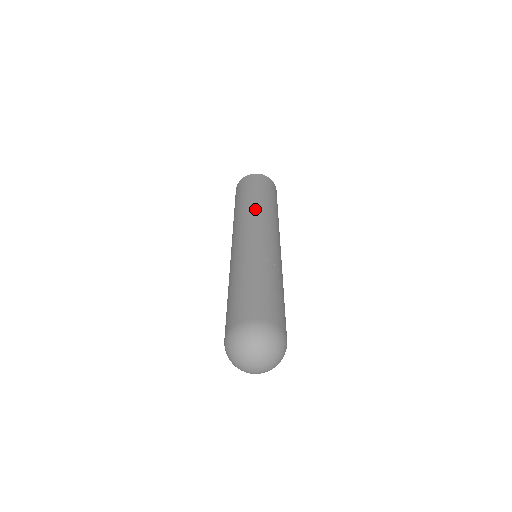
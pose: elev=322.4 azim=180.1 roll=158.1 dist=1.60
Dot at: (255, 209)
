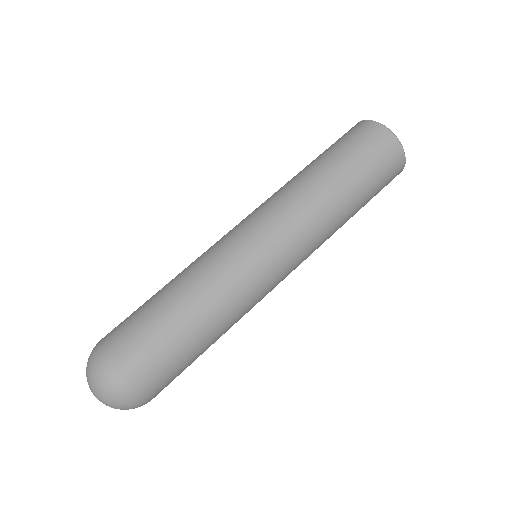
Dot at: (319, 210)
